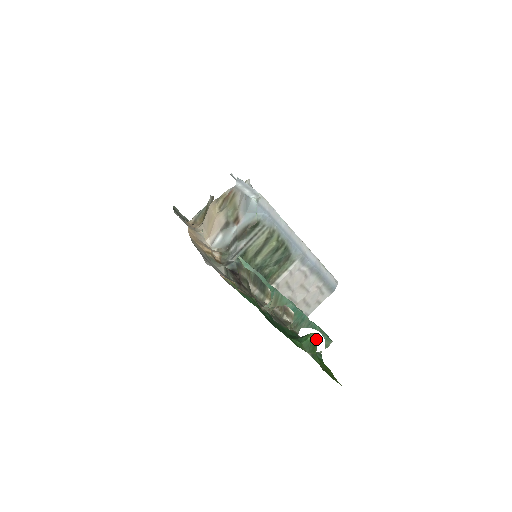
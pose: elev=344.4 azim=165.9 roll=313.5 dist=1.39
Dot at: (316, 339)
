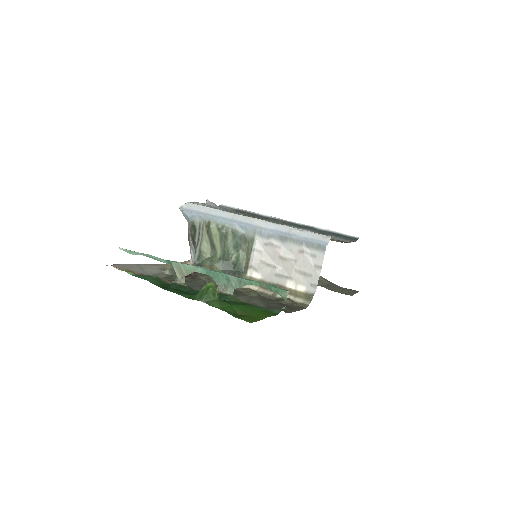
Dot at: (212, 287)
